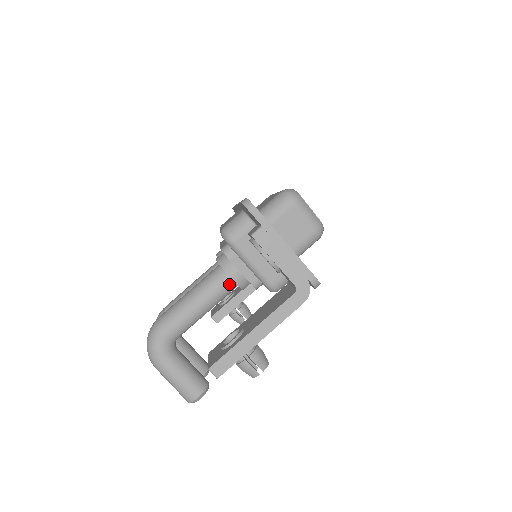
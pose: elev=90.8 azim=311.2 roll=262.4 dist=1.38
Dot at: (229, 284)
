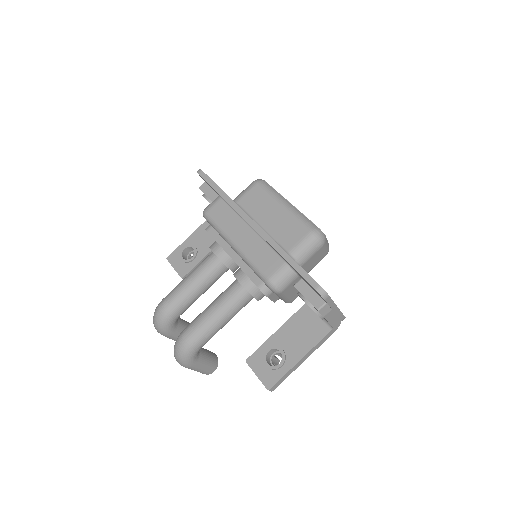
Dot at: occluded
